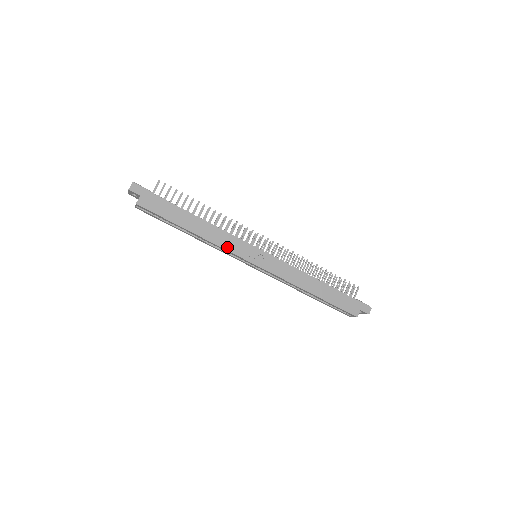
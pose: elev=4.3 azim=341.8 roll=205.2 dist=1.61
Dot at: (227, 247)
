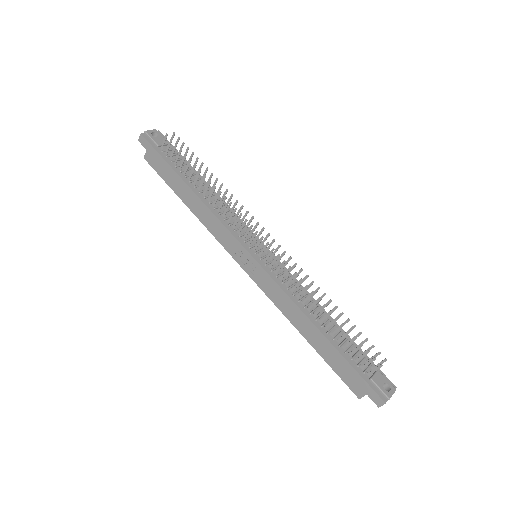
Dot at: (217, 236)
